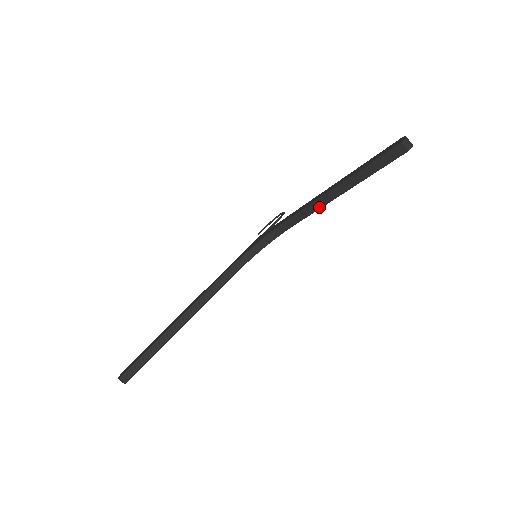
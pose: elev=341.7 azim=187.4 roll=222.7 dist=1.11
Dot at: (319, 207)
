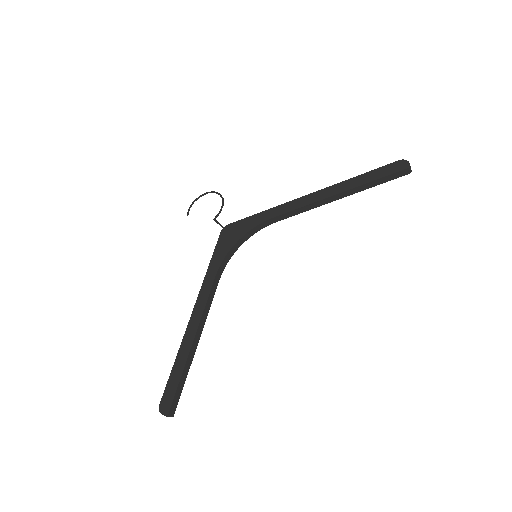
Dot at: (314, 207)
